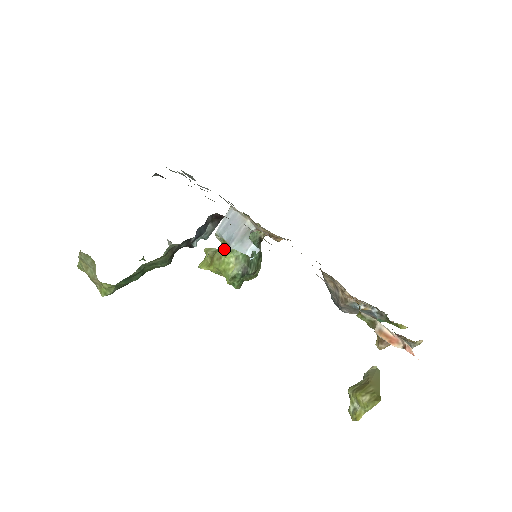
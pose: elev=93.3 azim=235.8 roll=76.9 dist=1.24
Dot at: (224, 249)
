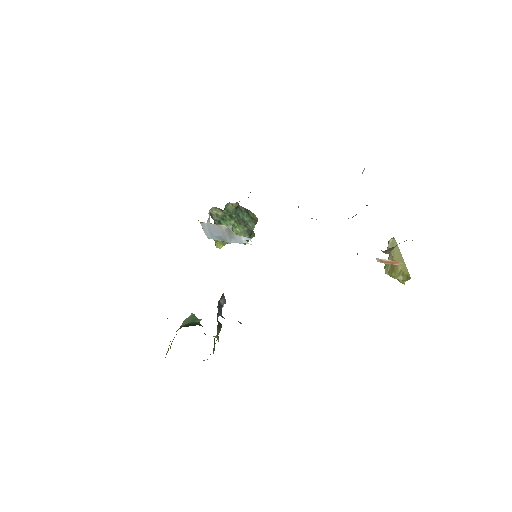
Dot at: occluded
